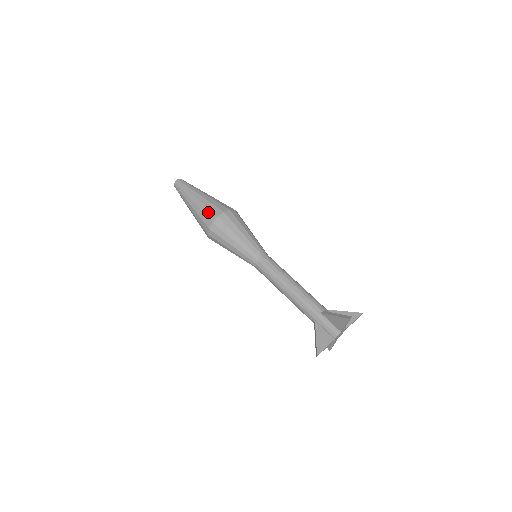
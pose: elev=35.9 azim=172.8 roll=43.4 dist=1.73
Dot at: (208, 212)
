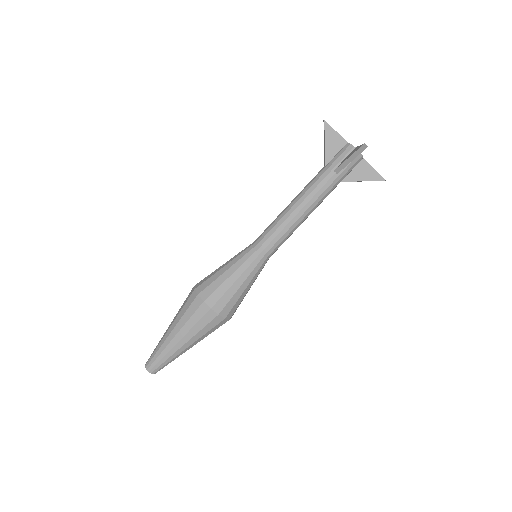
Dot at: (186, 305)
